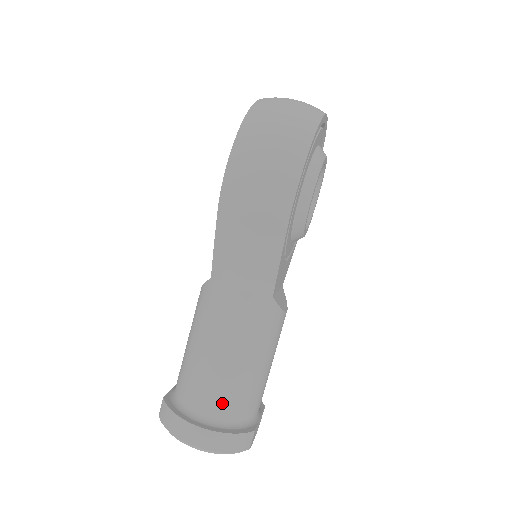
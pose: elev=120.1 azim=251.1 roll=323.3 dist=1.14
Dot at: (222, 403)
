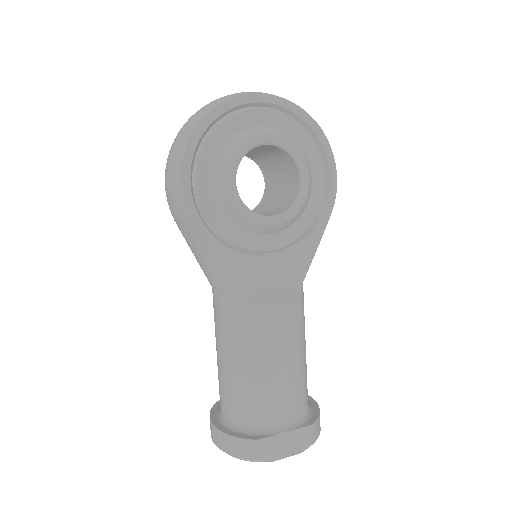
Dot at: (228, 403)
